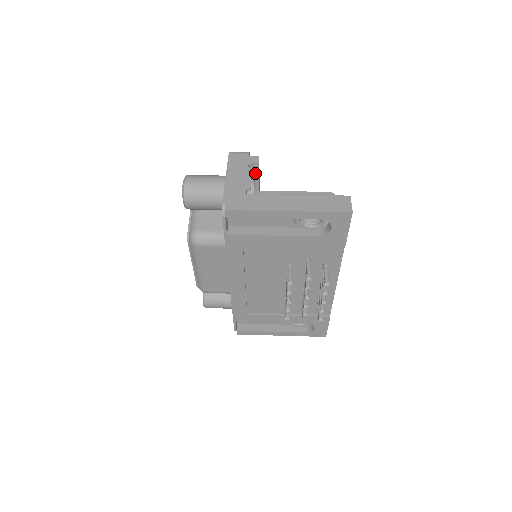
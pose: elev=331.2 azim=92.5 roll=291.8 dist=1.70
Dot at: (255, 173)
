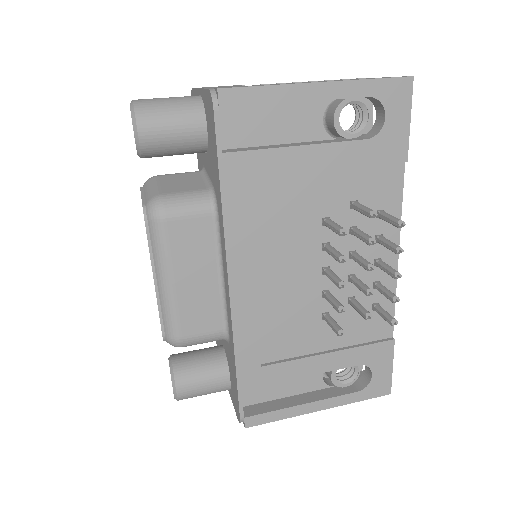
Dot at: occluded
